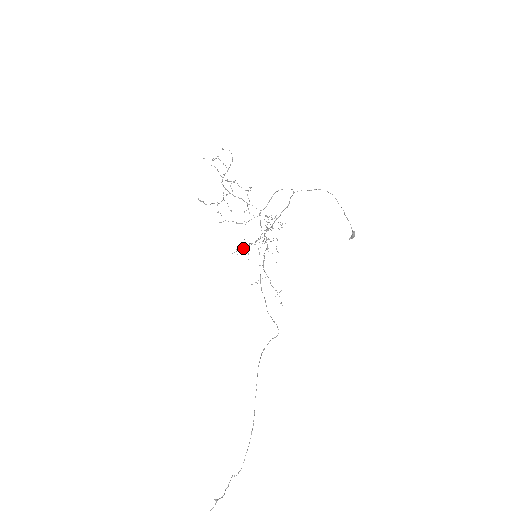
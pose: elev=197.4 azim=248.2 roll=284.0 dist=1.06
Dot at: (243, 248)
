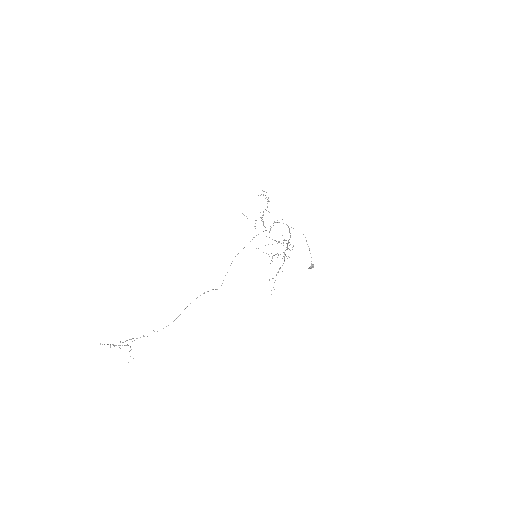
Dot at: occluded
